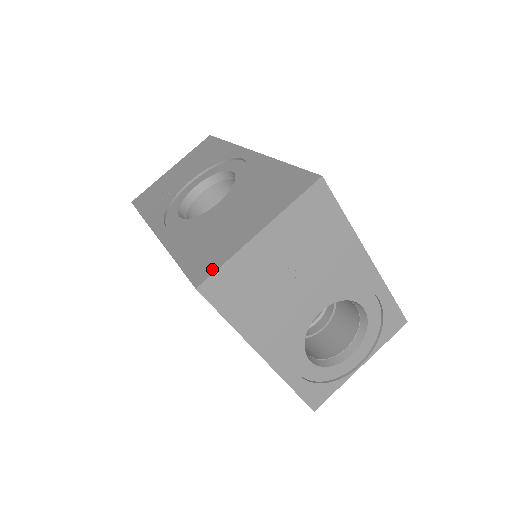
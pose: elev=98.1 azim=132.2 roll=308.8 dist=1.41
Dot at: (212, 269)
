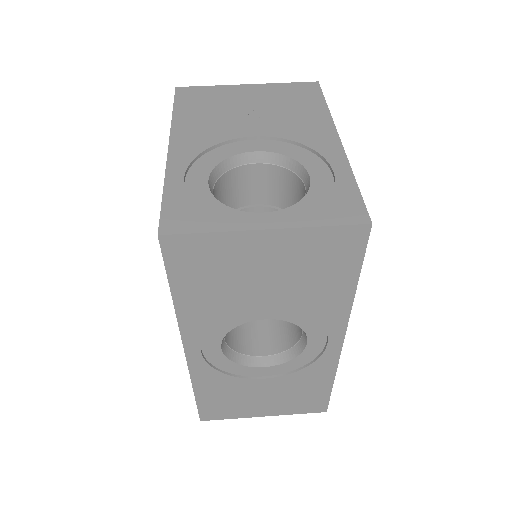
Dot at: occluded
